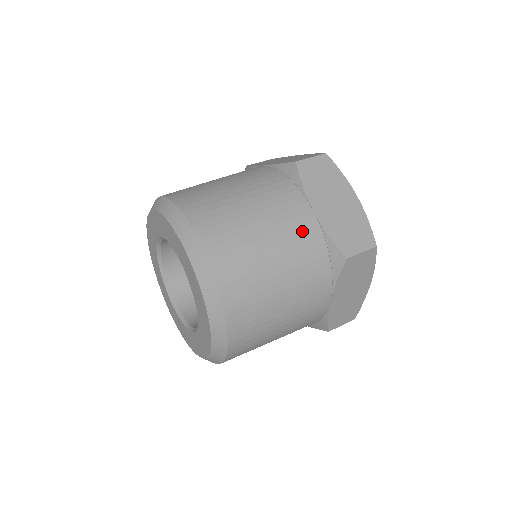
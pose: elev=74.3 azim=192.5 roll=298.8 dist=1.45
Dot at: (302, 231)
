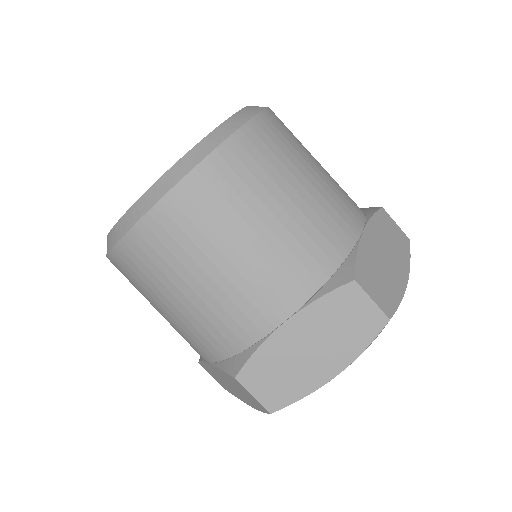
Dot at: (339, 221)
